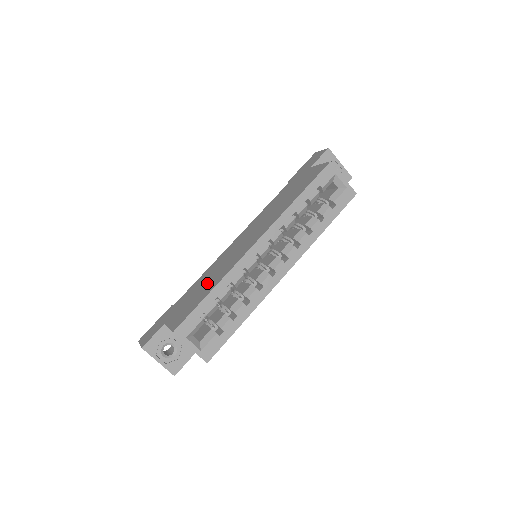
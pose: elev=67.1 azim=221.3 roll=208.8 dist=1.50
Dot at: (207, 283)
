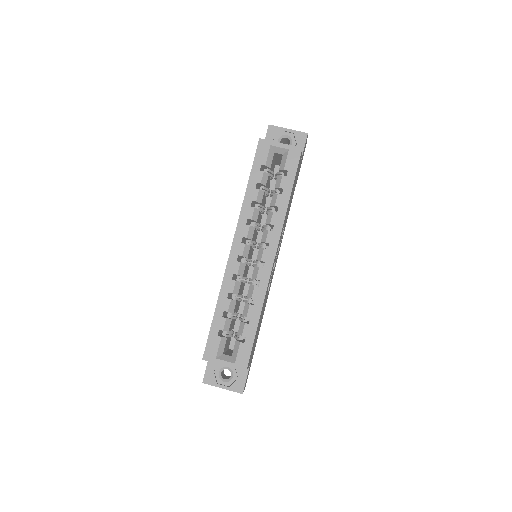
Dot at: occluded
